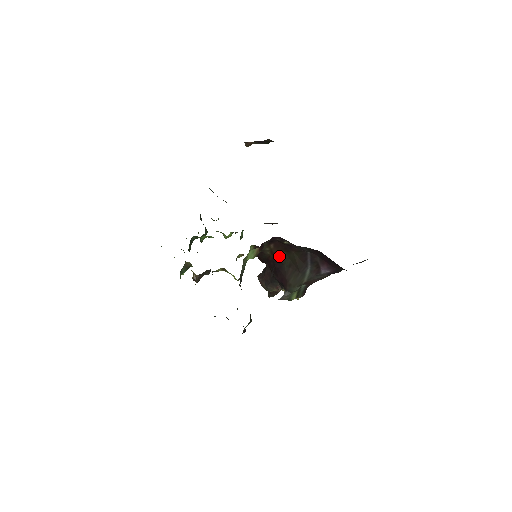
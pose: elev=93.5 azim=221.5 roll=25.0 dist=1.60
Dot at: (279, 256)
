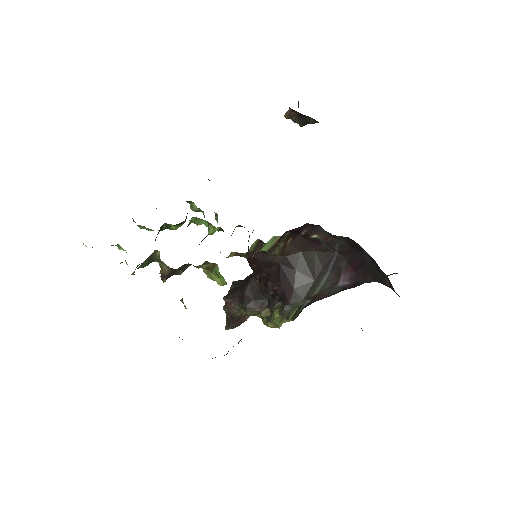
Dot at: (291, 257)
